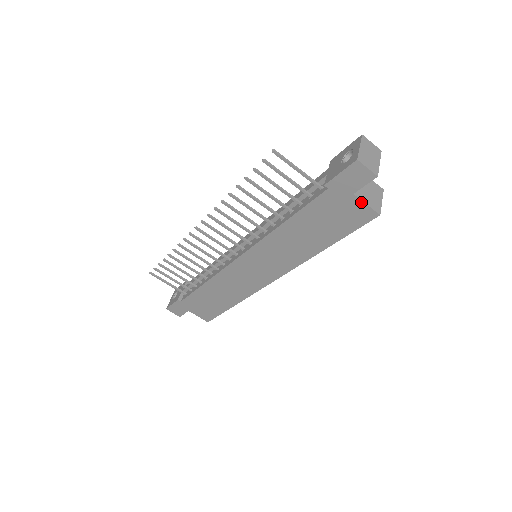
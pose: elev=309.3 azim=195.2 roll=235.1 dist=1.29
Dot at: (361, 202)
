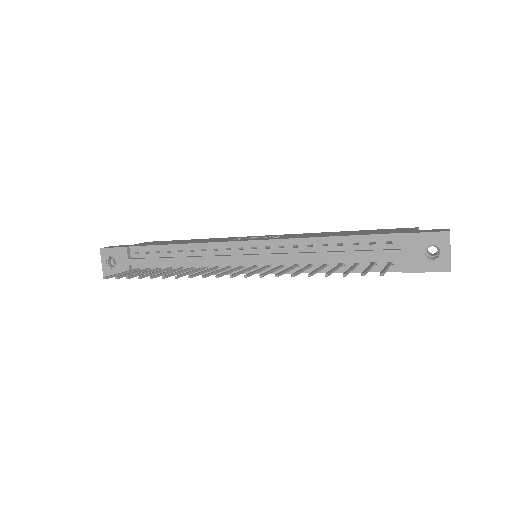
Dot at: occluded
